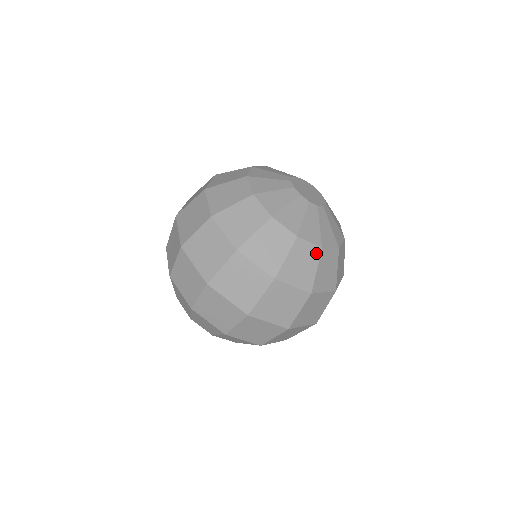
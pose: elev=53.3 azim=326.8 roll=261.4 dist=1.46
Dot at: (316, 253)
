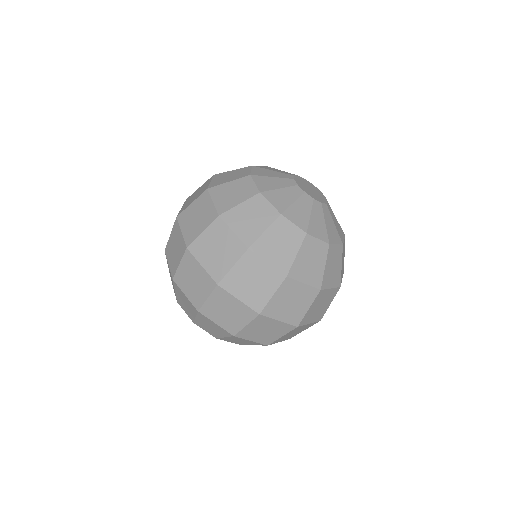
Dot at: (324, 249)
